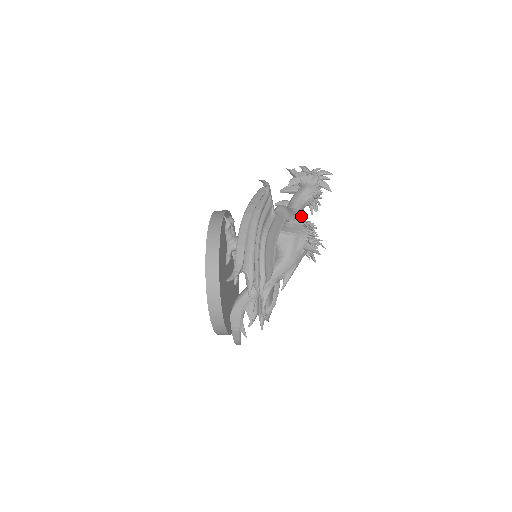
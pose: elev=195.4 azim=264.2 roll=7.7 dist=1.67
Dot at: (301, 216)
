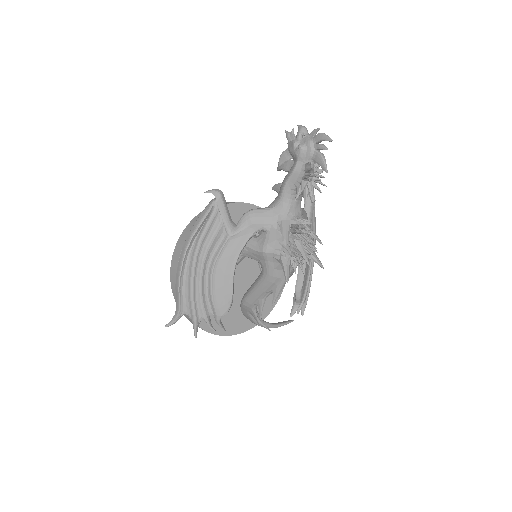
Dot at: (287, 214)
